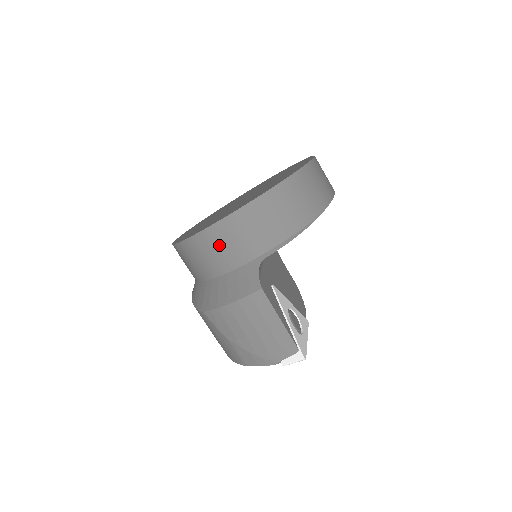
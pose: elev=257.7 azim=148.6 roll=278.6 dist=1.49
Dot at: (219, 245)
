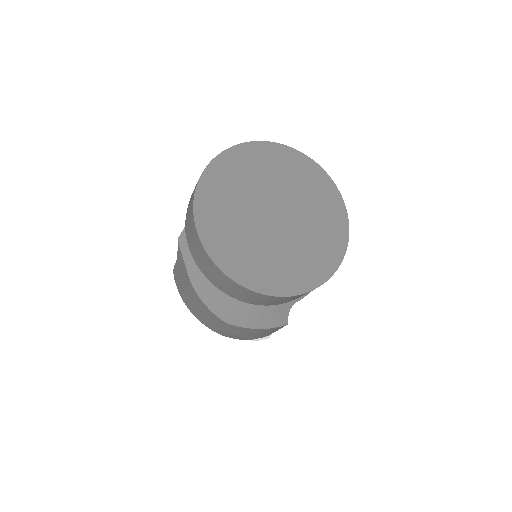
Dot at: (281, 300)
